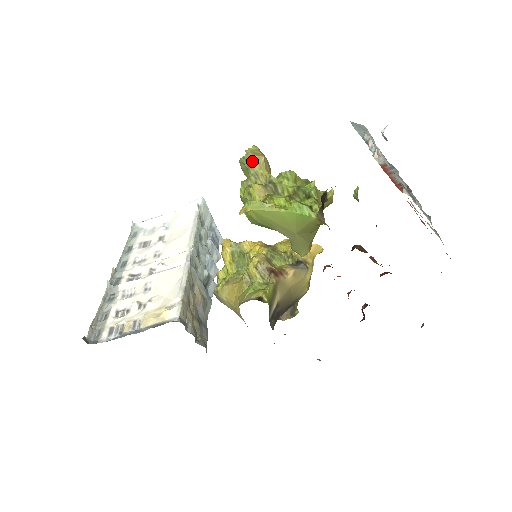
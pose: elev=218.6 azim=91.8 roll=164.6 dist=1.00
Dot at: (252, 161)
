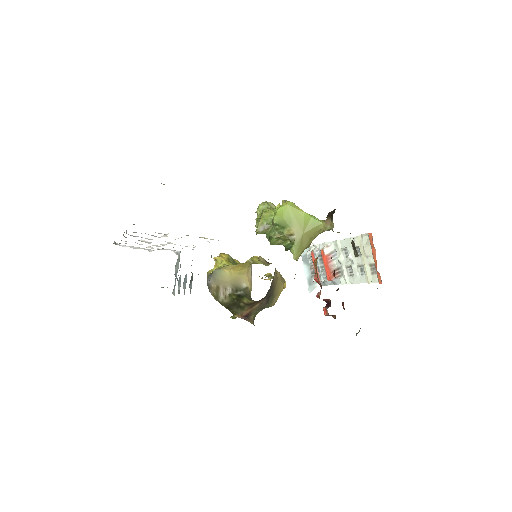
Dot at: (272, 204)
